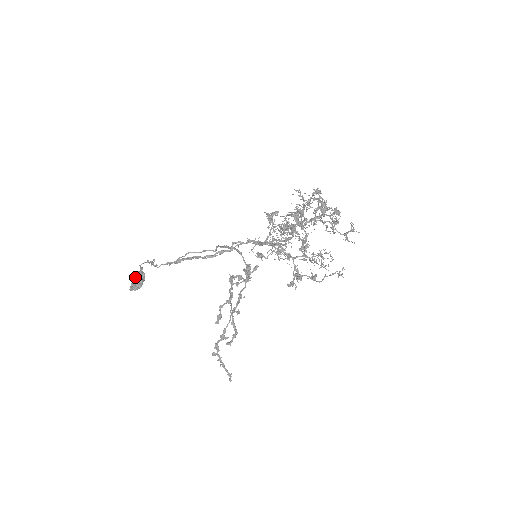
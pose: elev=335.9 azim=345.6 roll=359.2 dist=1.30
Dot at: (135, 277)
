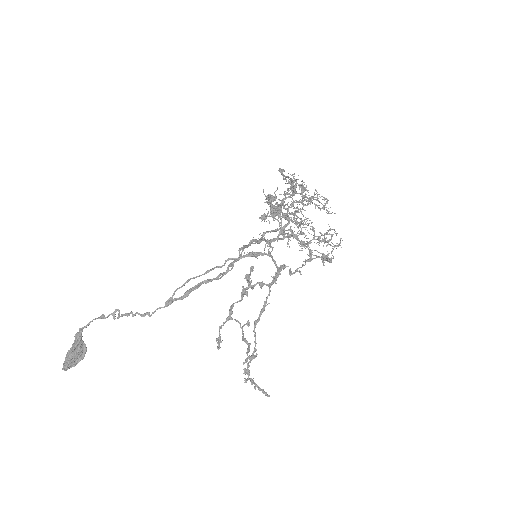
Dot at: (75, 348)
